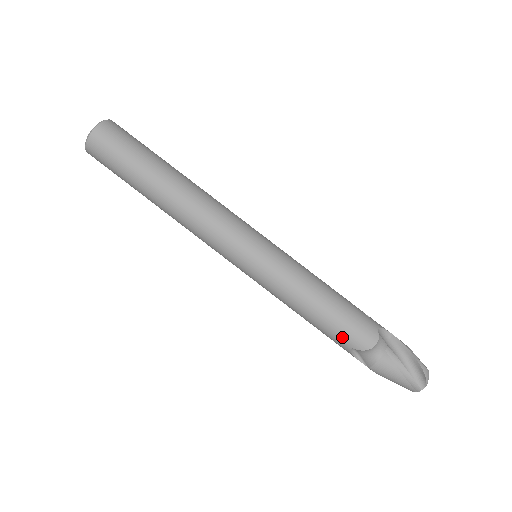
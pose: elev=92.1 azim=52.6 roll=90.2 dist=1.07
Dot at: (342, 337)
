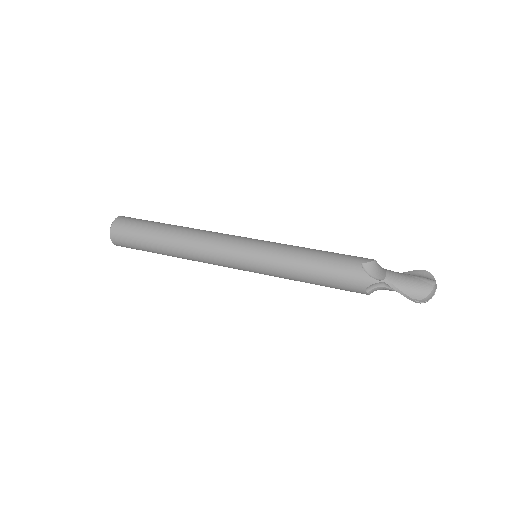
Dot at: (349, 259)
